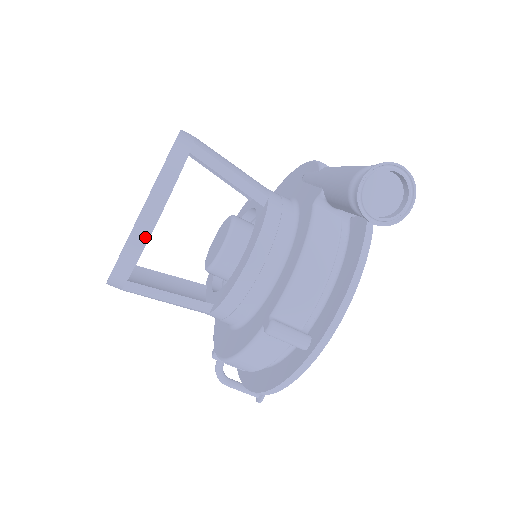
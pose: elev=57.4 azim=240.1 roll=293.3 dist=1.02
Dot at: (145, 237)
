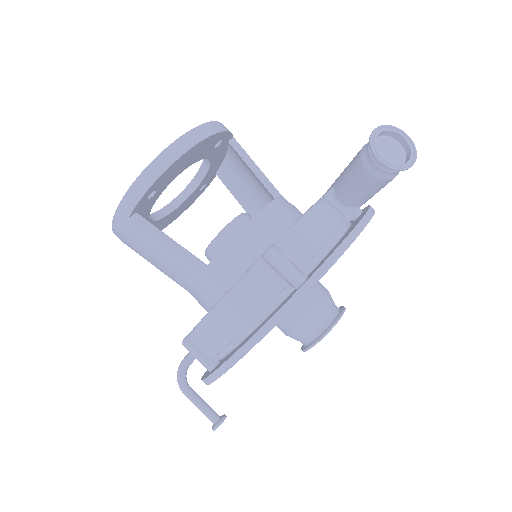
Dot at: (179, 153)
